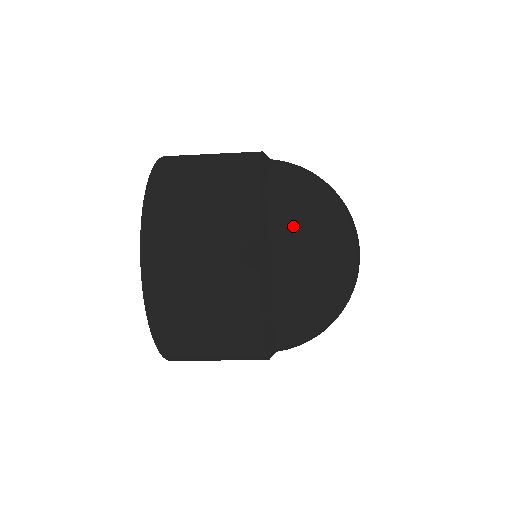
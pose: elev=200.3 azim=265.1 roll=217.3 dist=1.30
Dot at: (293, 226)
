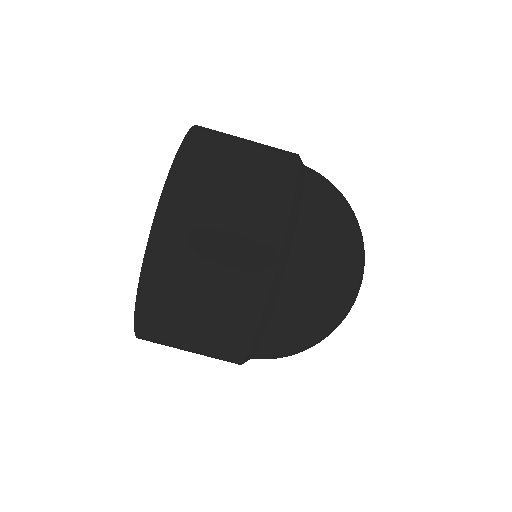
Dot at: occluded
